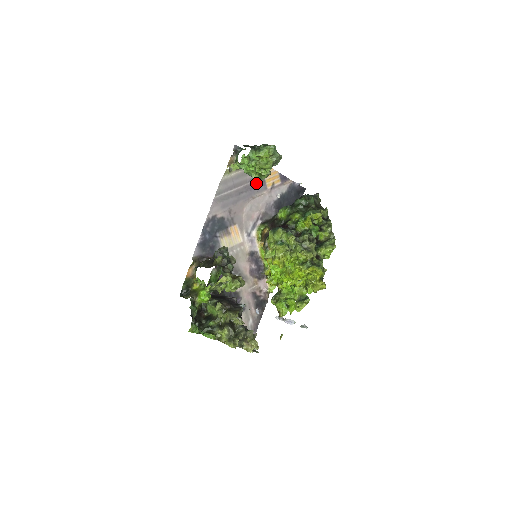
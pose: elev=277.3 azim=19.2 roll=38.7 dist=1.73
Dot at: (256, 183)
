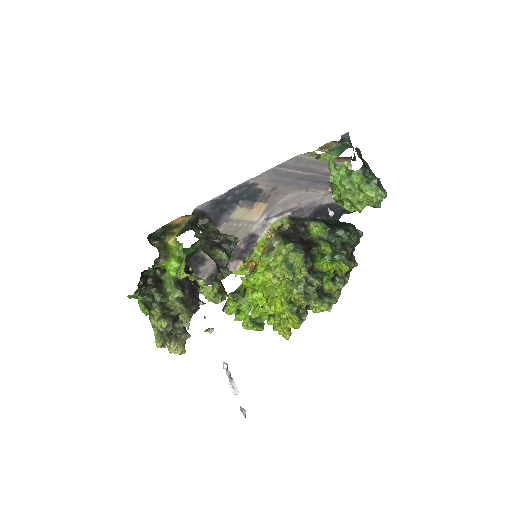
Dot at: (324, 179)
